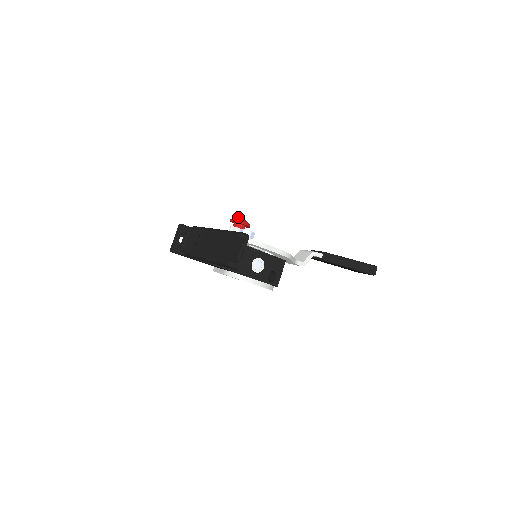
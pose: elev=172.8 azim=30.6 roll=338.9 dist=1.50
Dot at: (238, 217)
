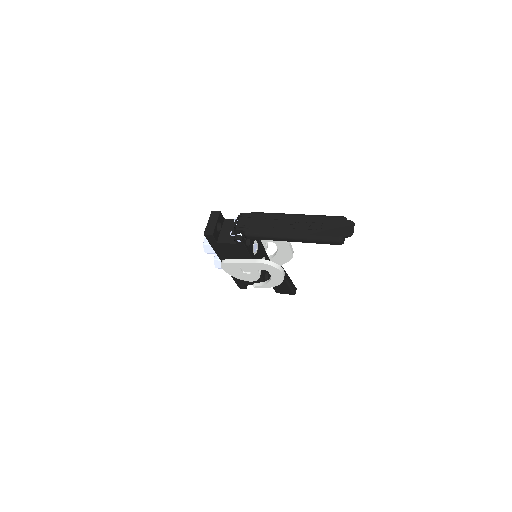
Dot at: occluded
